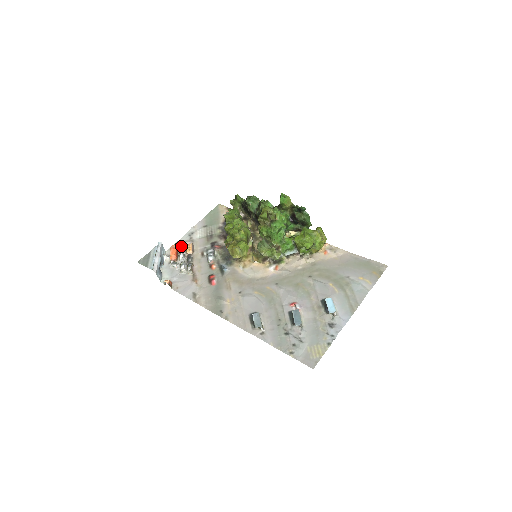
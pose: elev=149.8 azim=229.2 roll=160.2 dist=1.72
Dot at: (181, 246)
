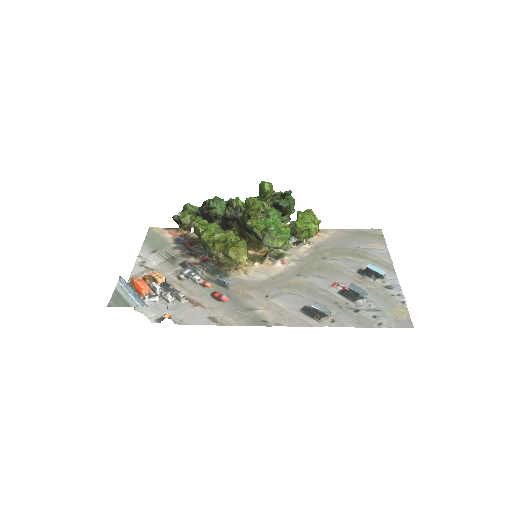
Dot at: (146, 276)
